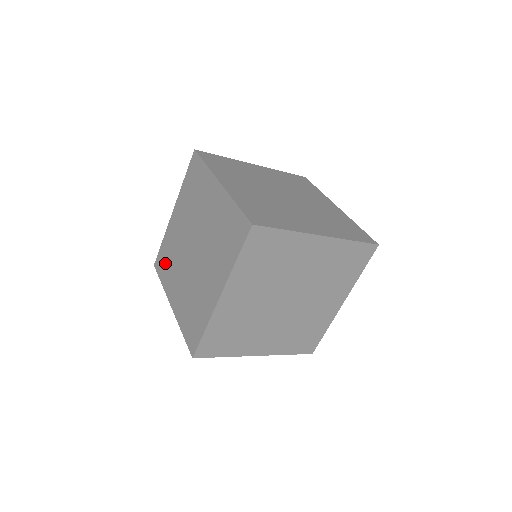
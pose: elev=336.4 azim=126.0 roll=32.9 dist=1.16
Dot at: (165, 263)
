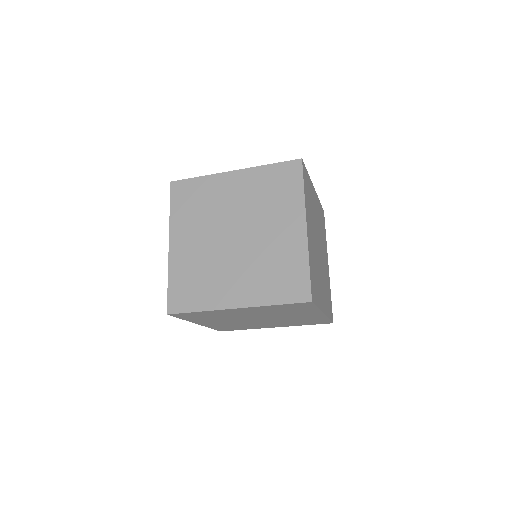
Dot at: occluded
